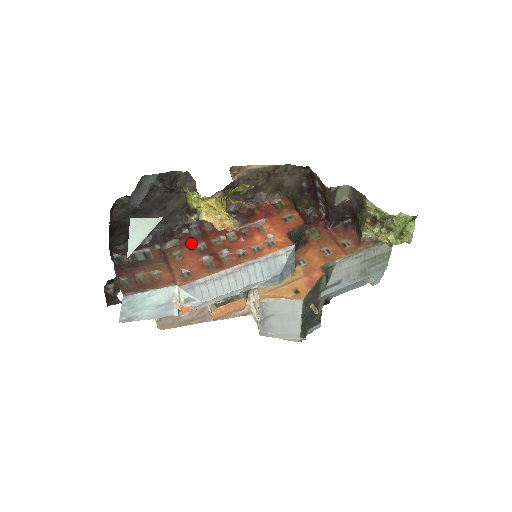
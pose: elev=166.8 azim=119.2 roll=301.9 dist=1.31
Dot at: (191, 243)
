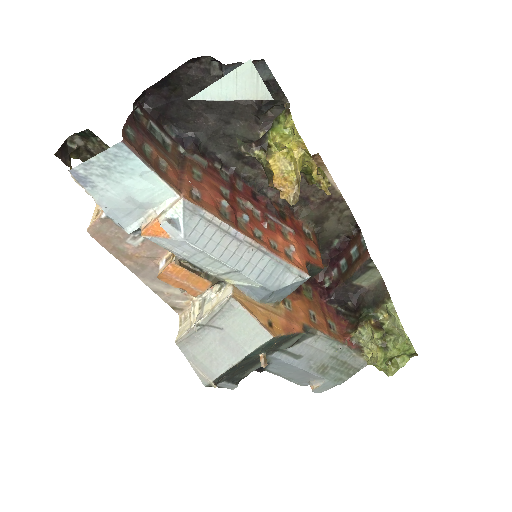
Dot at: (217, 179)
